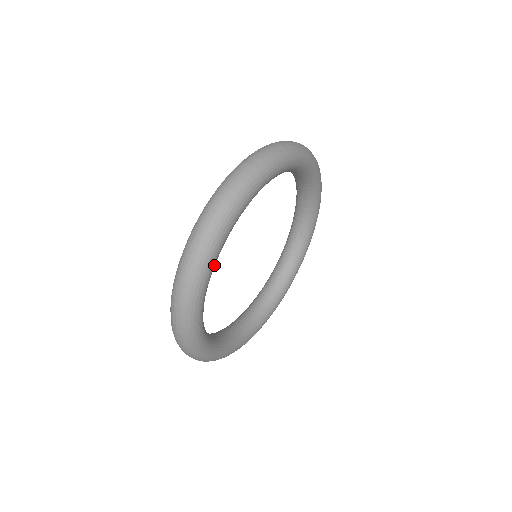
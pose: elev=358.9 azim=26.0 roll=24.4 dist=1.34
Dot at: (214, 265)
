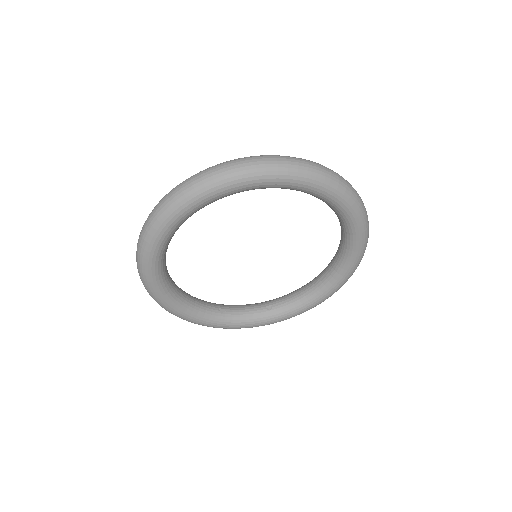
Dot at: (275, 185)
